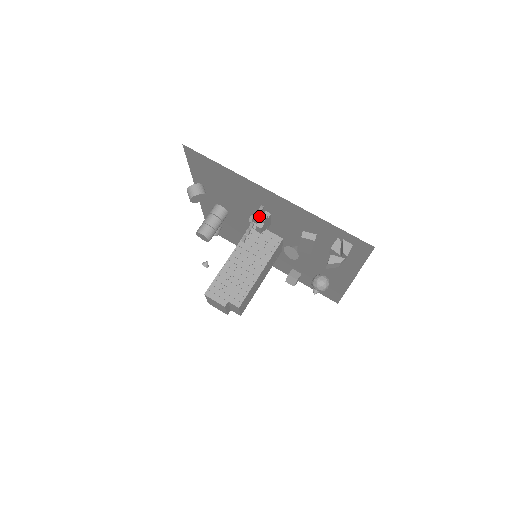
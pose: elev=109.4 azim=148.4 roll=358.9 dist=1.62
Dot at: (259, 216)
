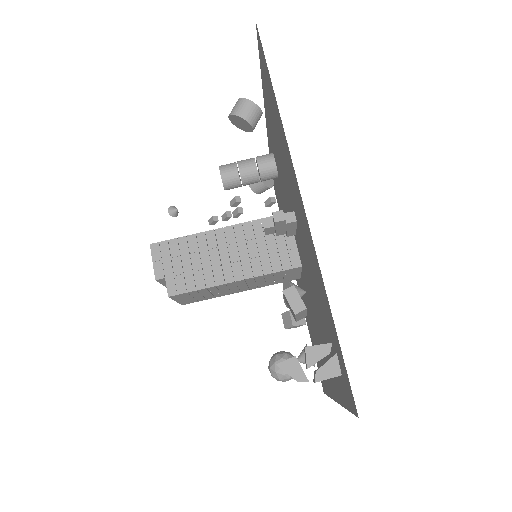
Dot at: (292, 211)
